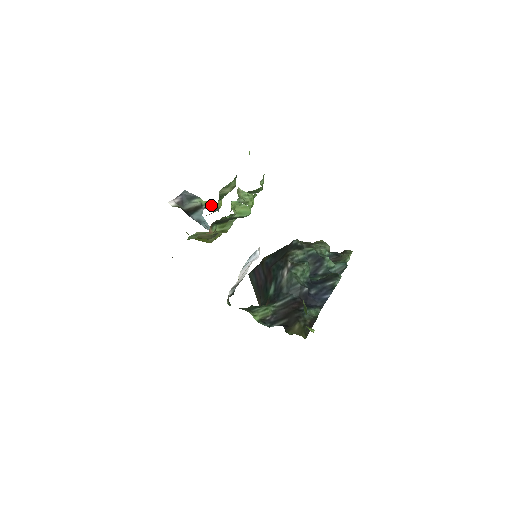
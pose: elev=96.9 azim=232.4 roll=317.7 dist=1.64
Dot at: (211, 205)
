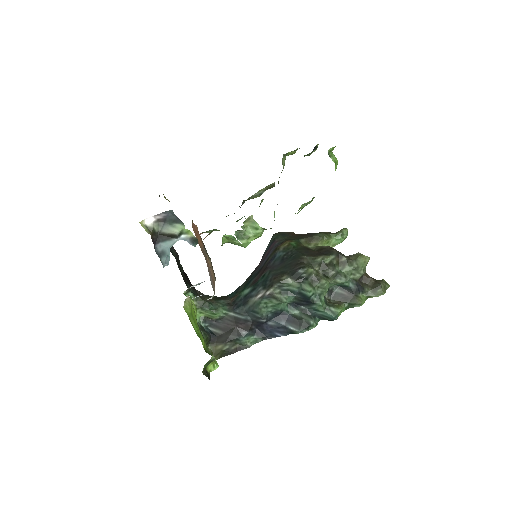
Dot at: (192, 235)
